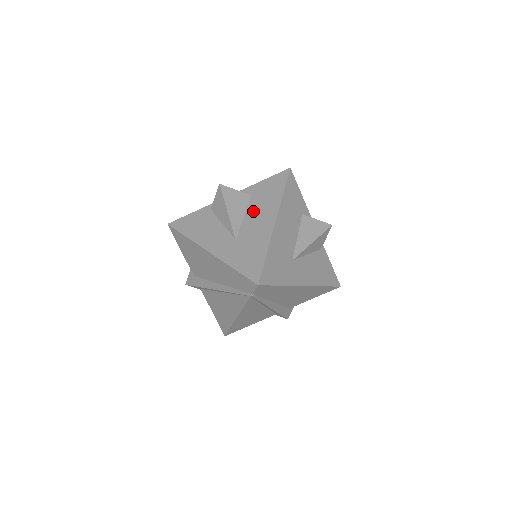
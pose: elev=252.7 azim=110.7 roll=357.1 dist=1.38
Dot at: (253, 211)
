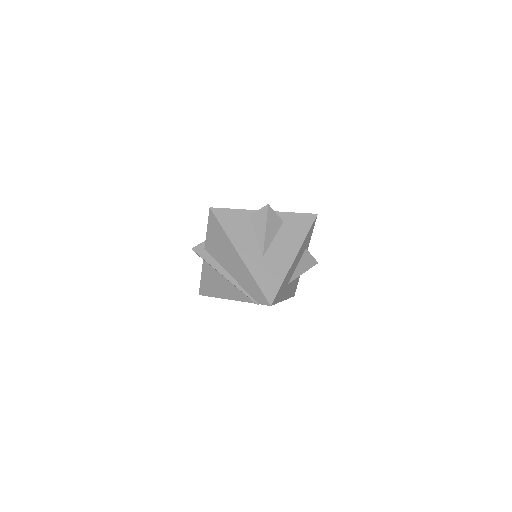
Dot at: (282, 238)
